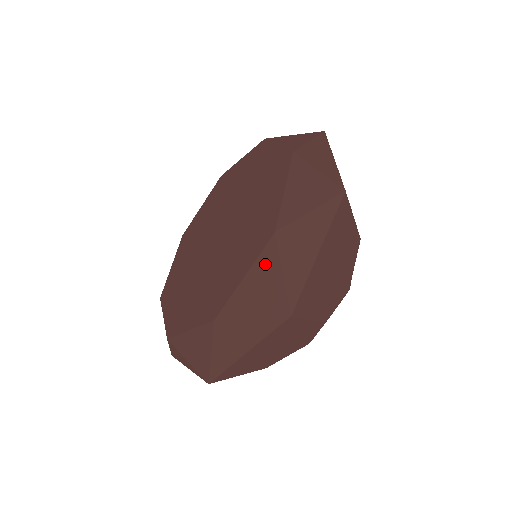
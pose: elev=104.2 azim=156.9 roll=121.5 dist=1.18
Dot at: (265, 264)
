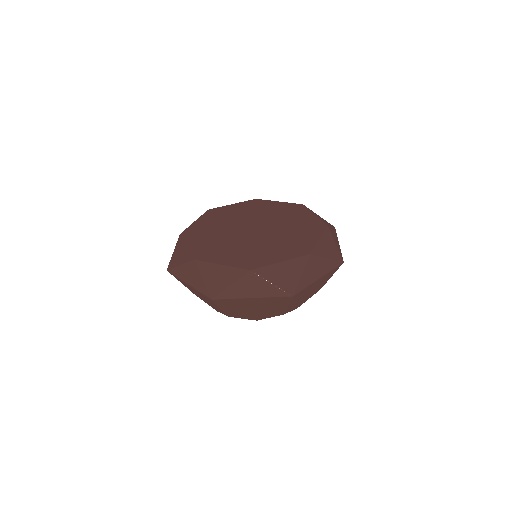
Dot at: (296, 264)
